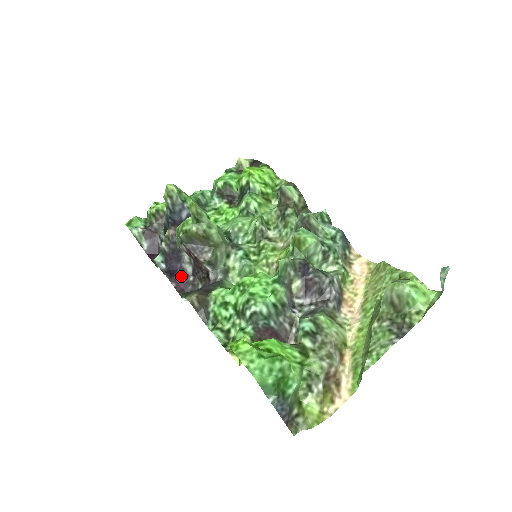
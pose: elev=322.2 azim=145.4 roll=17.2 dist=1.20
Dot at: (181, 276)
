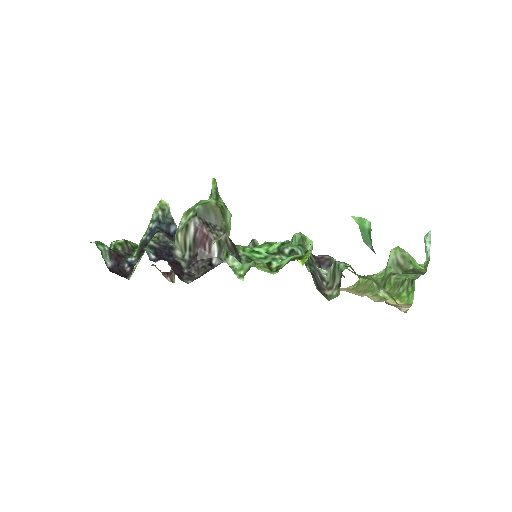
Dot at: (176, 265)
